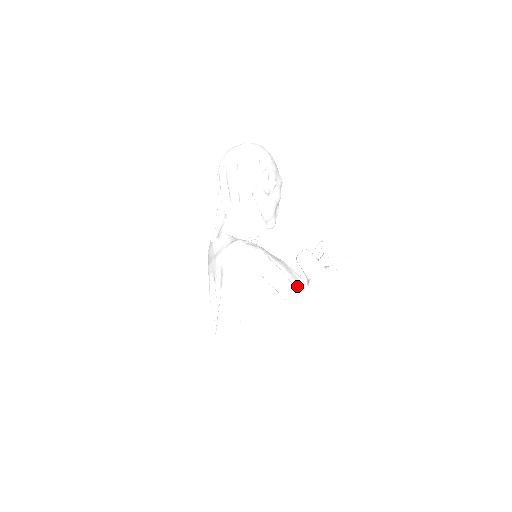
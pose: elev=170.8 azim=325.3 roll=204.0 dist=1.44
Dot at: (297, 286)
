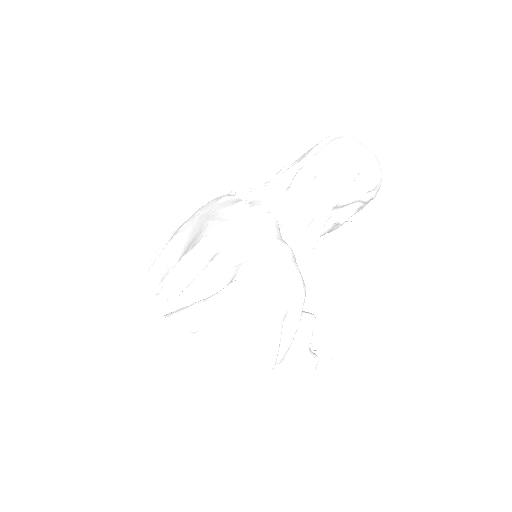
Dot at: occluded
